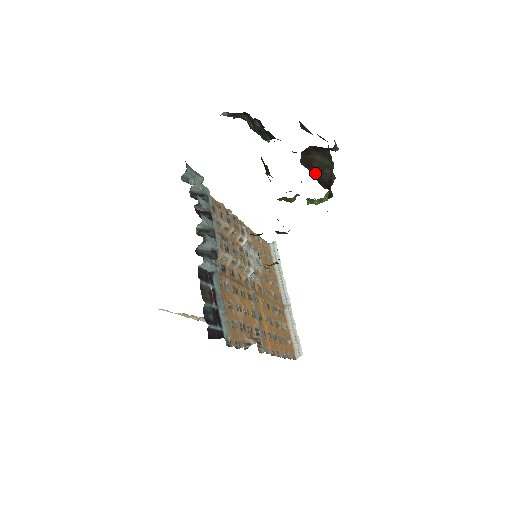
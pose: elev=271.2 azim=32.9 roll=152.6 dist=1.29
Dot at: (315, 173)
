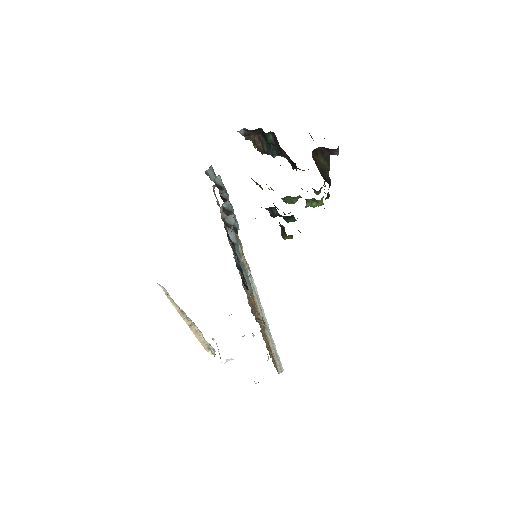
Dot at: (320, 172)
